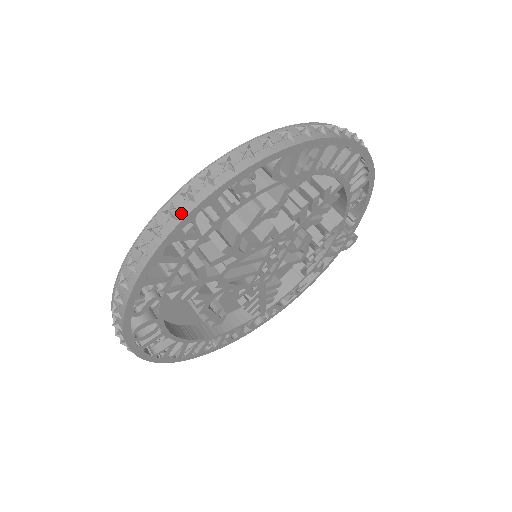
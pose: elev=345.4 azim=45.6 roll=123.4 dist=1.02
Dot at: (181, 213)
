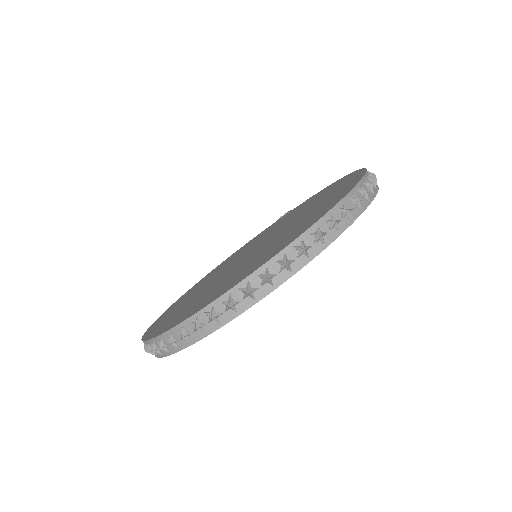
Dot at: (295, 266)
